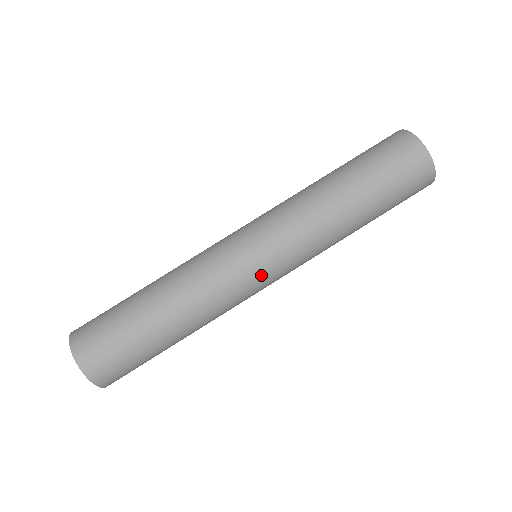
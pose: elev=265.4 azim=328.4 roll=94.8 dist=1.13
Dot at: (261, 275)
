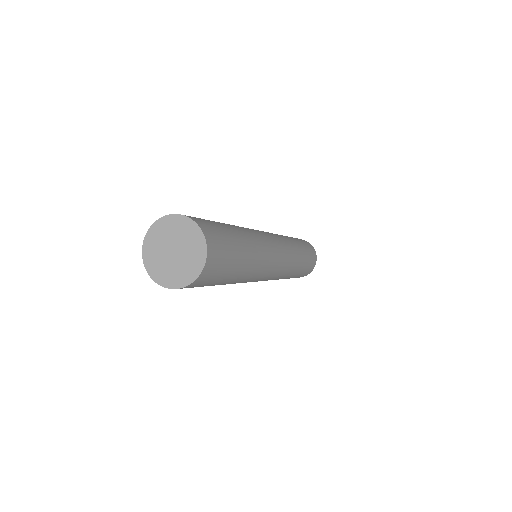
Dot at: (272, 238)
